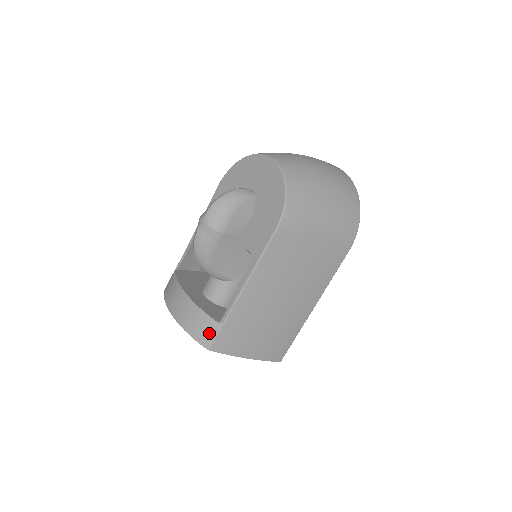
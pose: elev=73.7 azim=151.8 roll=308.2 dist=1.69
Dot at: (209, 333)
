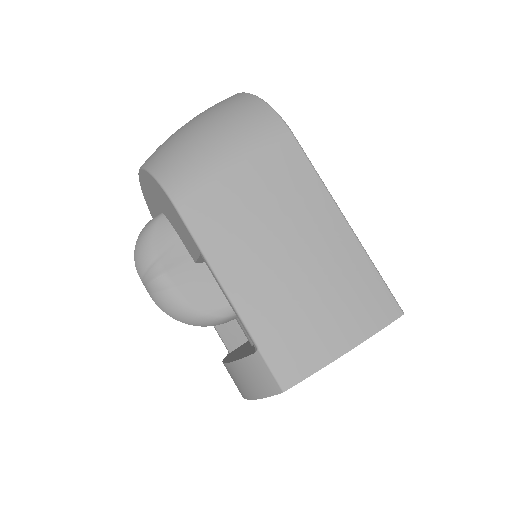
Dot at: (263, 374)
